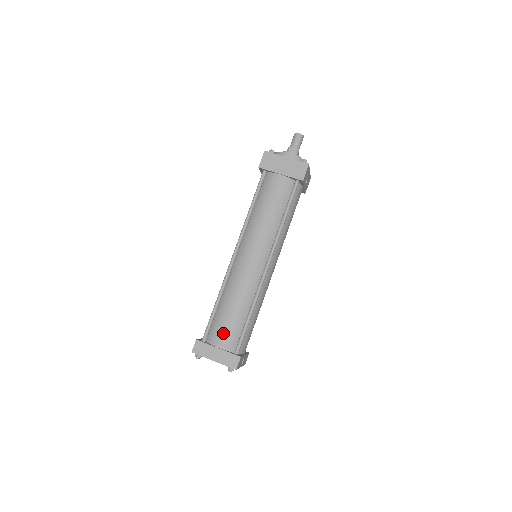
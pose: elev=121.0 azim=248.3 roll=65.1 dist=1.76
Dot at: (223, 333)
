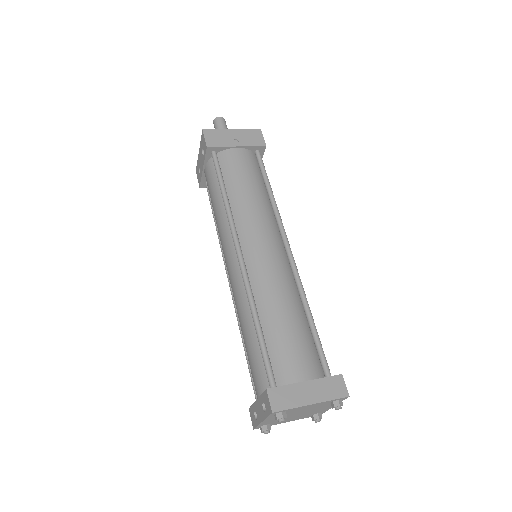
Dot at: (296, 357)
